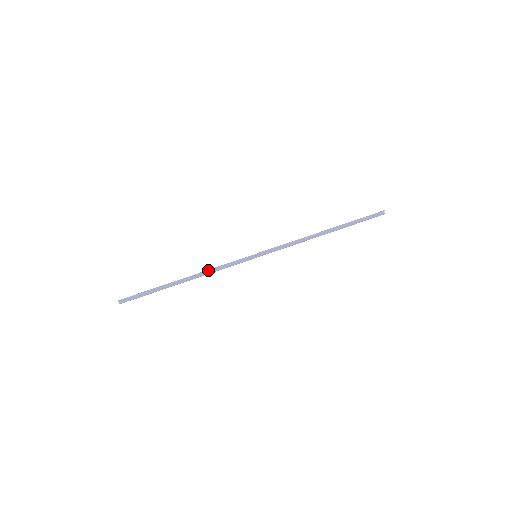
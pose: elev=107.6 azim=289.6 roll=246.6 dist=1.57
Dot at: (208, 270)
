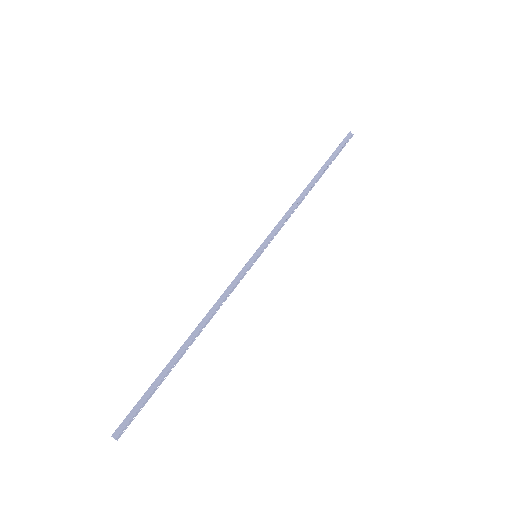
Dot at: (211, 309)
